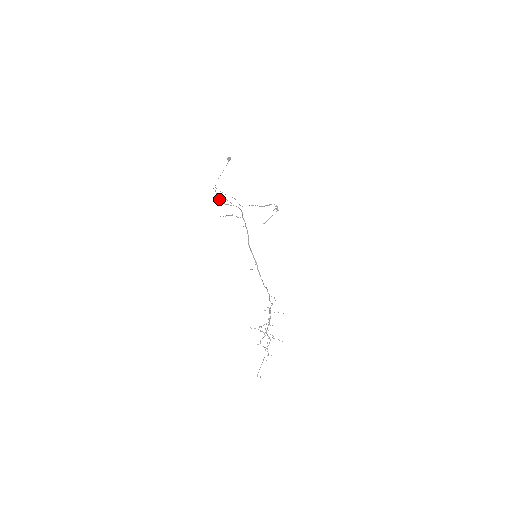
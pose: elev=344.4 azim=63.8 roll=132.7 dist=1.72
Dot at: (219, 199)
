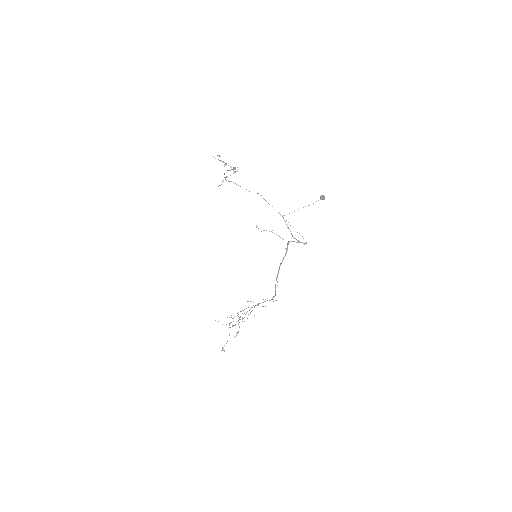
Dot at: (291, 233)
